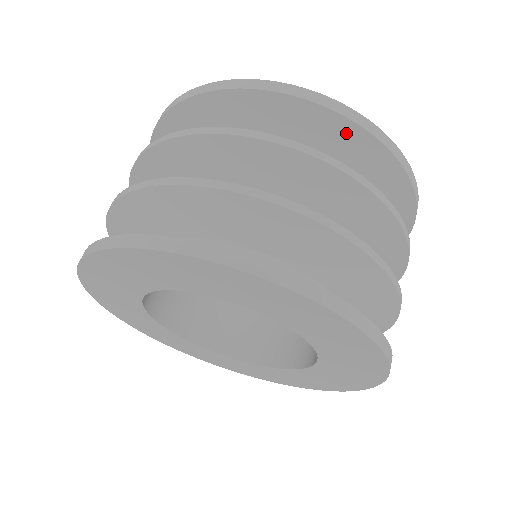
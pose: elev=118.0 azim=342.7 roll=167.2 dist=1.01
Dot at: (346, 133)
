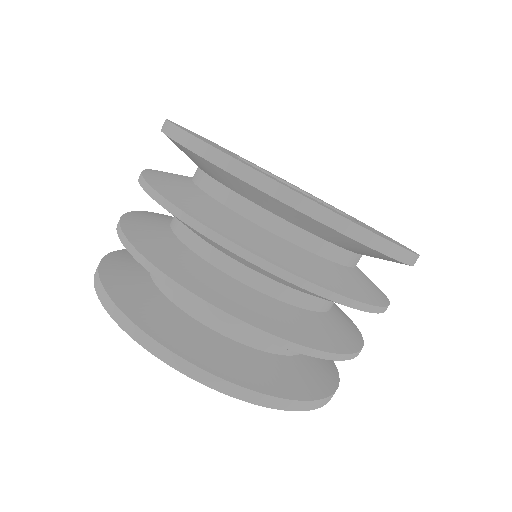
Dot at: (249, 188)
